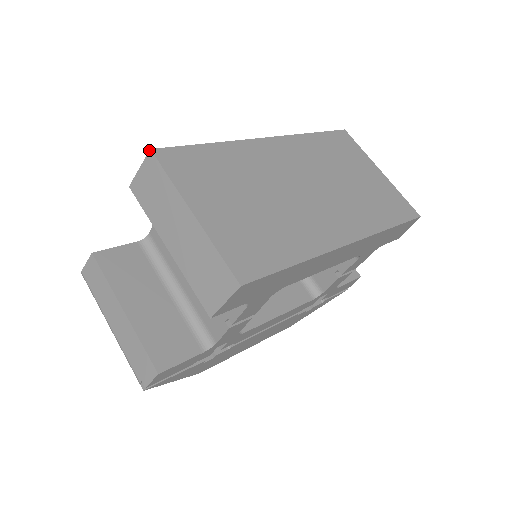
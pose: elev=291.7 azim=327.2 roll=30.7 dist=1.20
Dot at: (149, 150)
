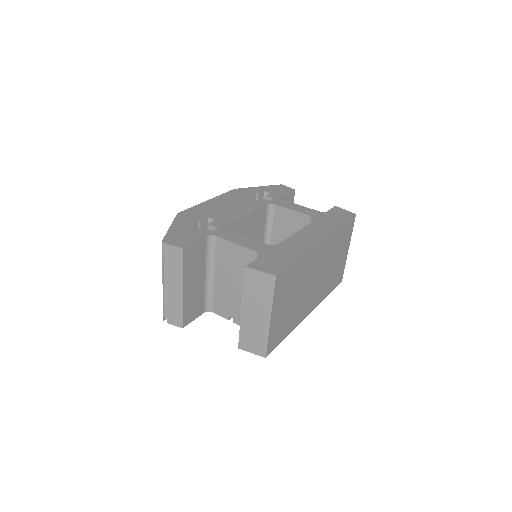
Dot at: (275, 275)
